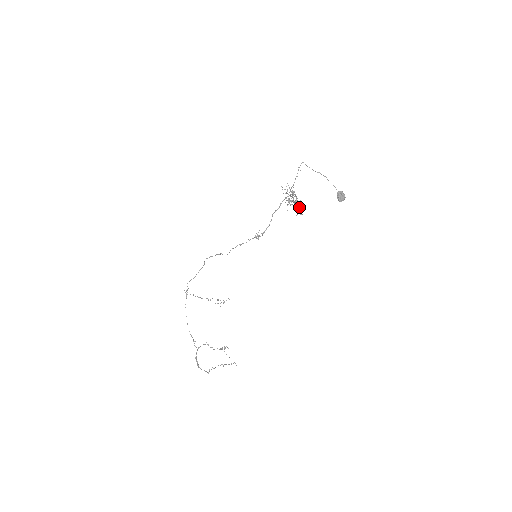
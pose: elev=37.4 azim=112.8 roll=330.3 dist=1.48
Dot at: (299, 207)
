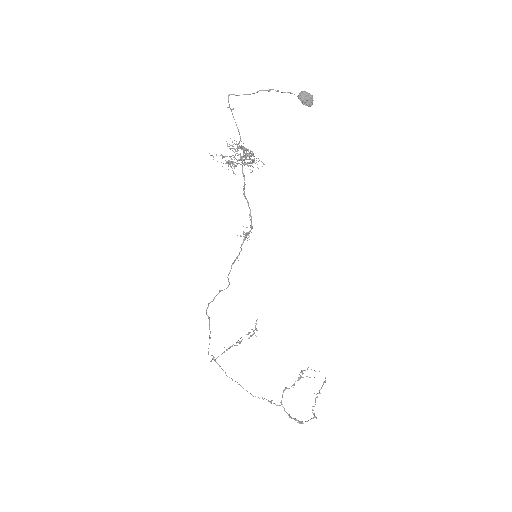
Dot at: (252, 160)
